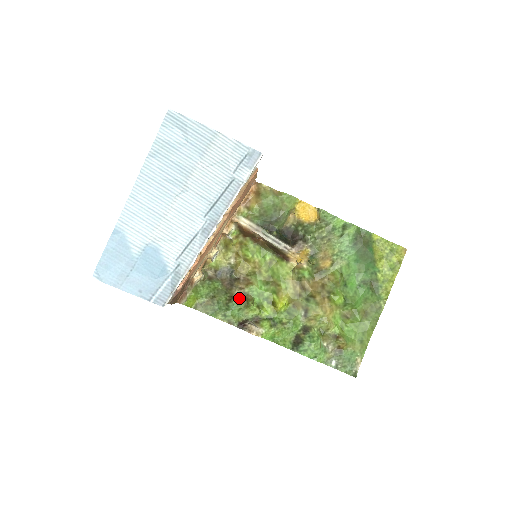
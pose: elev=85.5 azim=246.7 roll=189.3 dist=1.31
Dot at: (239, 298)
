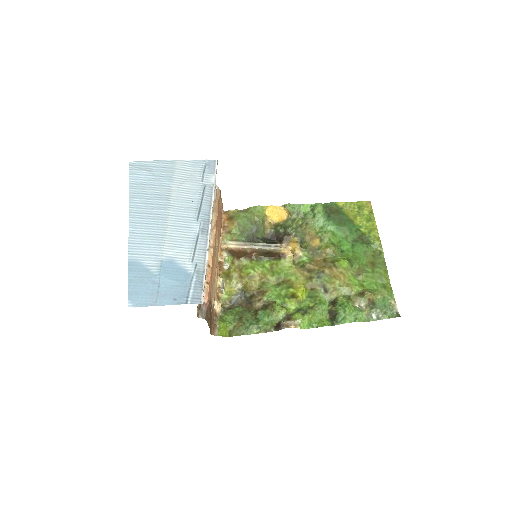
Dot at: (262, 308)
